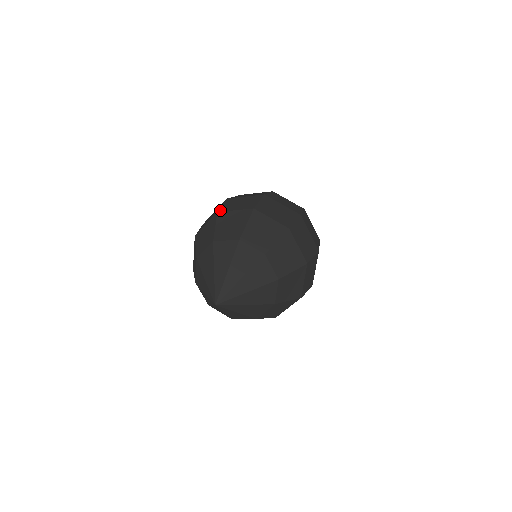
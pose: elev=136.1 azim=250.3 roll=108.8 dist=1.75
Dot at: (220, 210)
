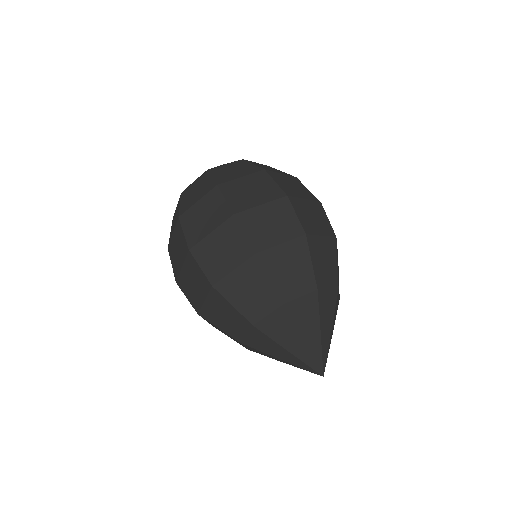
Dot at: (211, 281)
